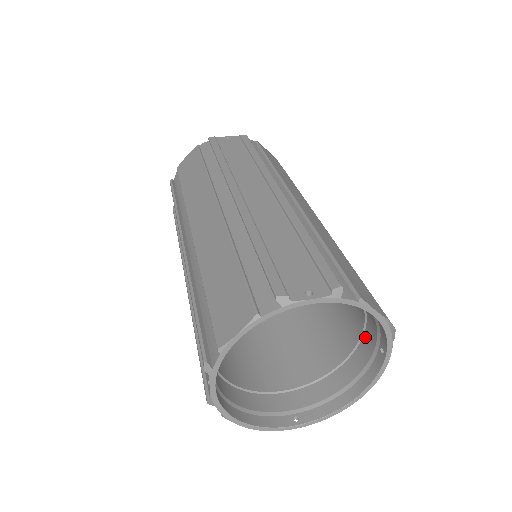
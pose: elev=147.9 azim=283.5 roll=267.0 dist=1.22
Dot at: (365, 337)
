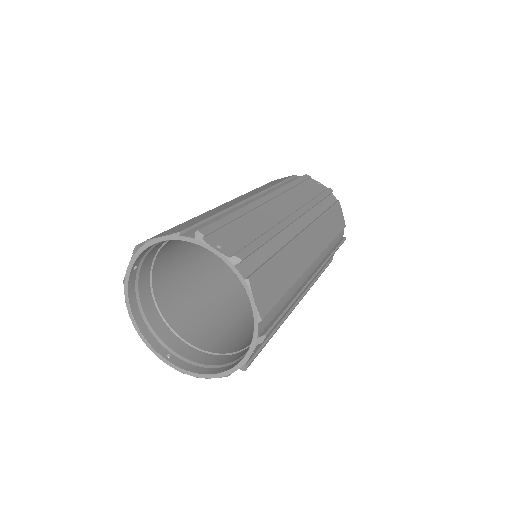
Dot at: occluded
